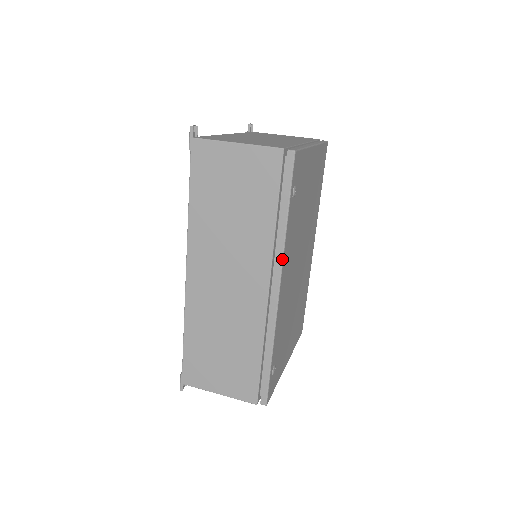
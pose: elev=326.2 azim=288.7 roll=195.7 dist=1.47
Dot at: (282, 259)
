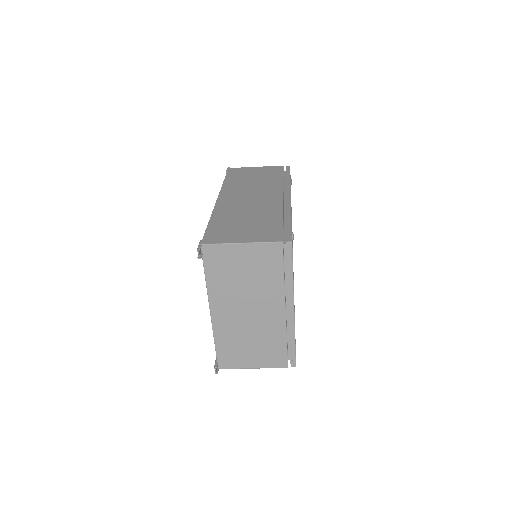
Dot at: (290, 188)
